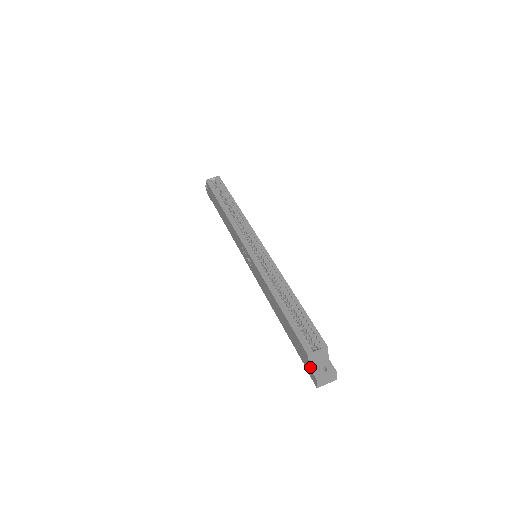
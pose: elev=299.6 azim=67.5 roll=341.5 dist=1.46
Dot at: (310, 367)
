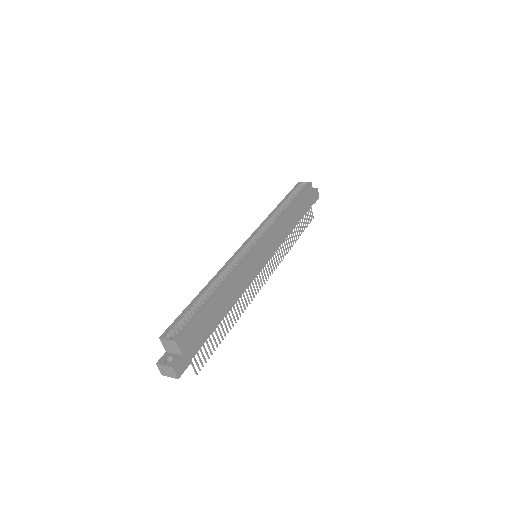
Dot at: (165, 353)
